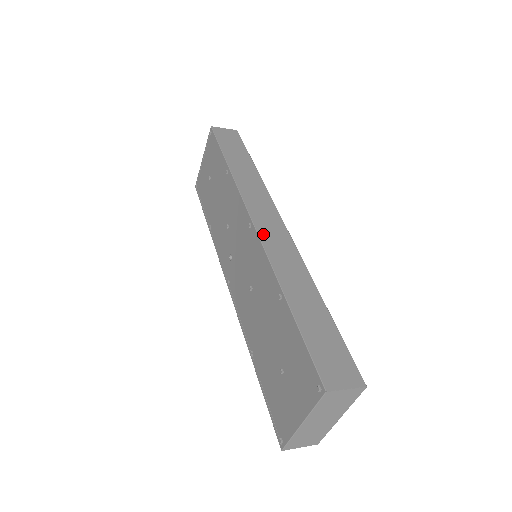
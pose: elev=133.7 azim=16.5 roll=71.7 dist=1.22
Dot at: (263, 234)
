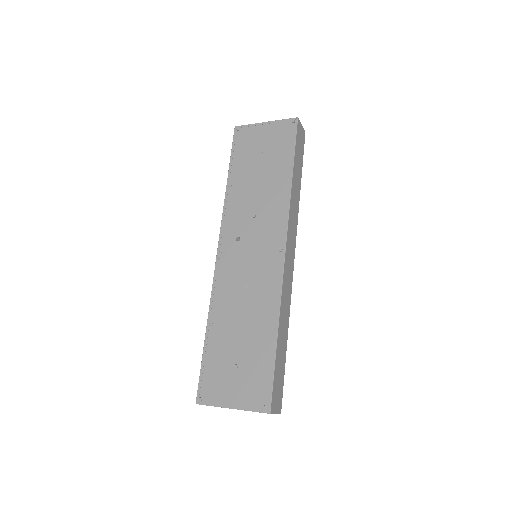
Dot at: (286, 267)
